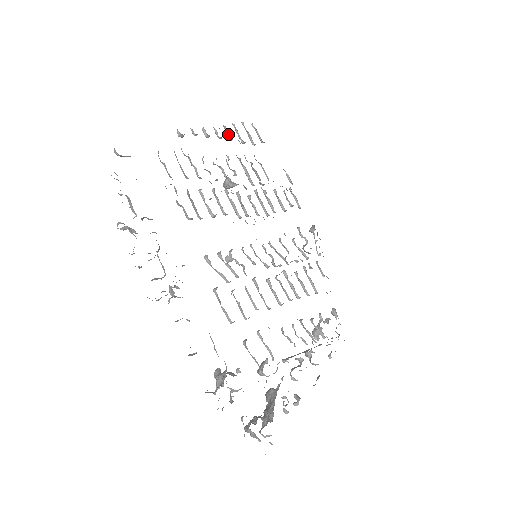
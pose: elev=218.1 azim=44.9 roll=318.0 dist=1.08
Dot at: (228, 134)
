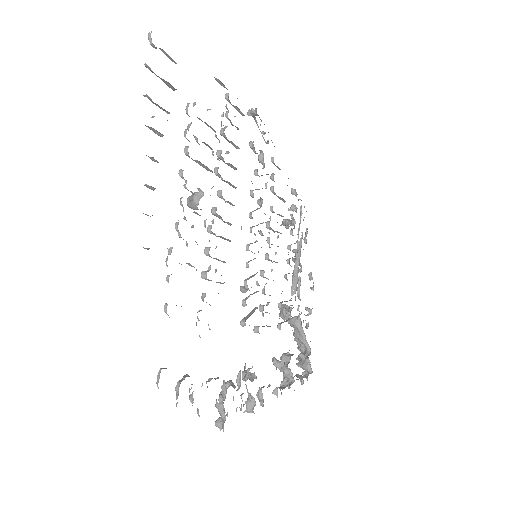
Dot at: (158, 133)
